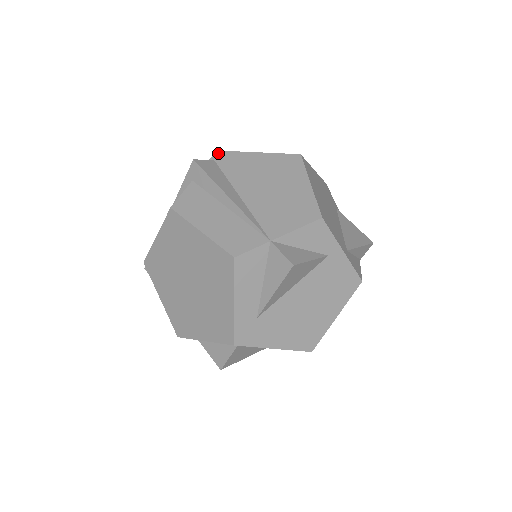
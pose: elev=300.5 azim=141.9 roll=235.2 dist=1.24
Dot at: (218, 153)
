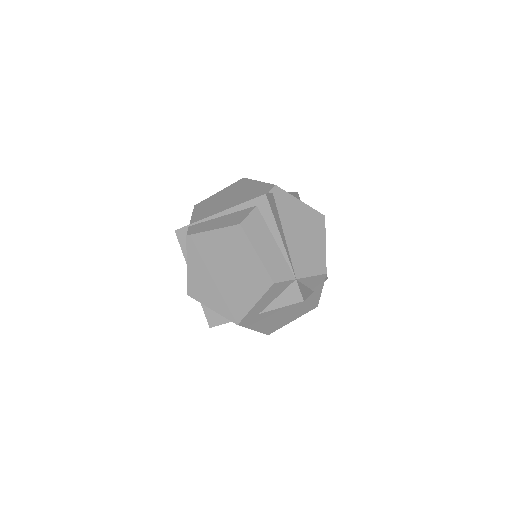
Dot at: (276, 188)
